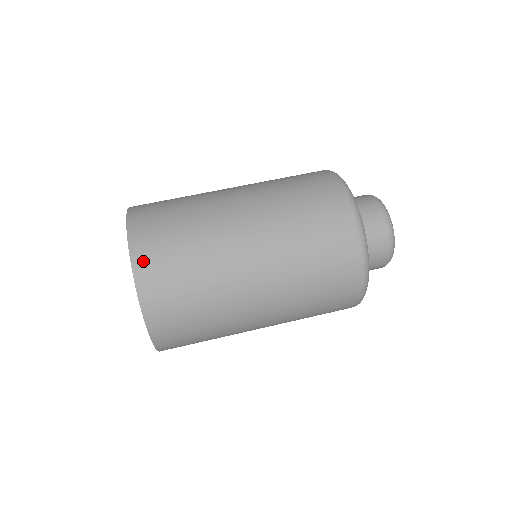
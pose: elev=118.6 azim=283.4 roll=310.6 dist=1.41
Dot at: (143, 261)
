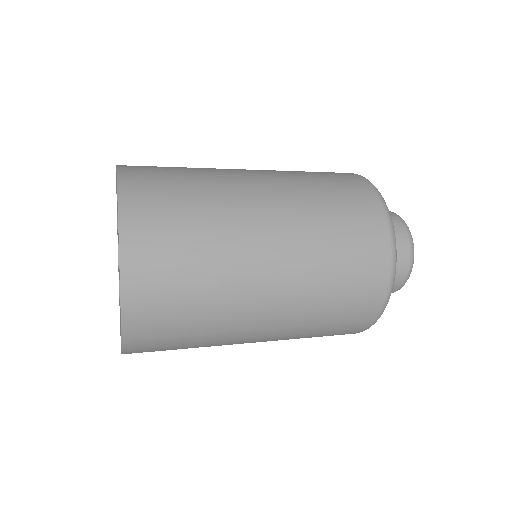
Dot at: (135, 228)
